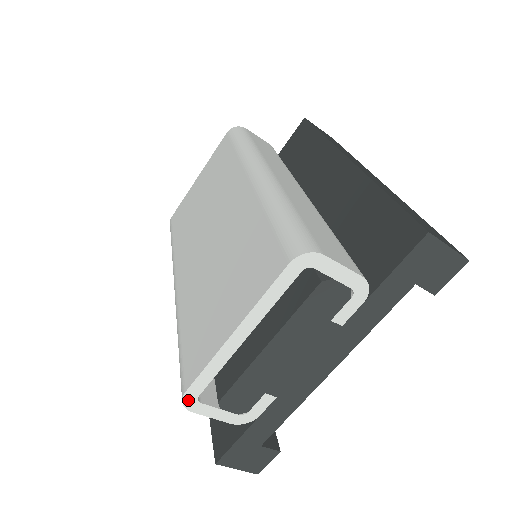
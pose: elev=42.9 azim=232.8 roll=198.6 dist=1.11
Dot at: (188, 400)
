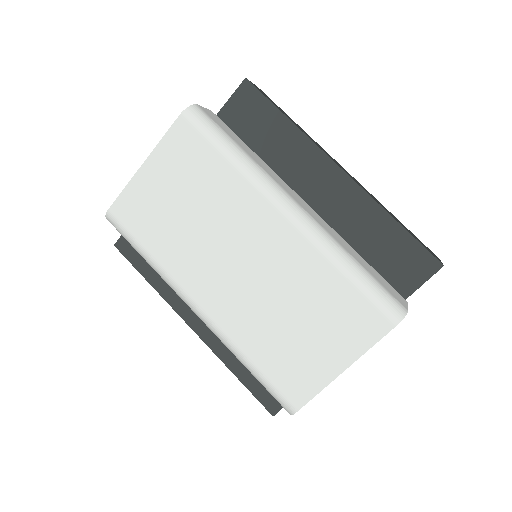
Dot at: (295, 411)
